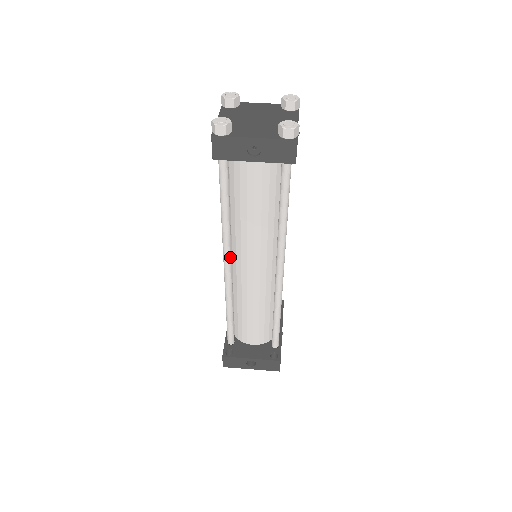
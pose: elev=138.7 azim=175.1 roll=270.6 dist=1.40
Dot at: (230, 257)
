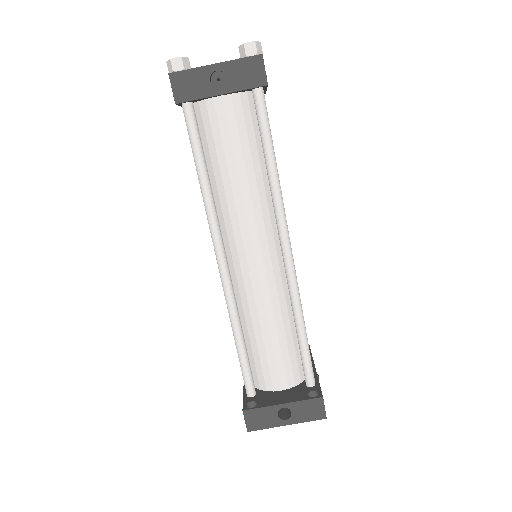
Dot at: (222, 245)
